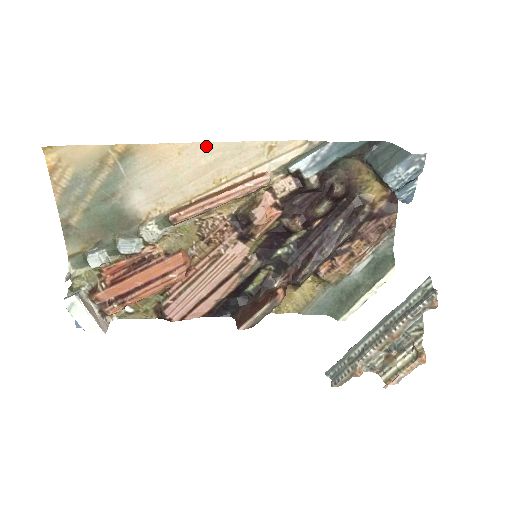
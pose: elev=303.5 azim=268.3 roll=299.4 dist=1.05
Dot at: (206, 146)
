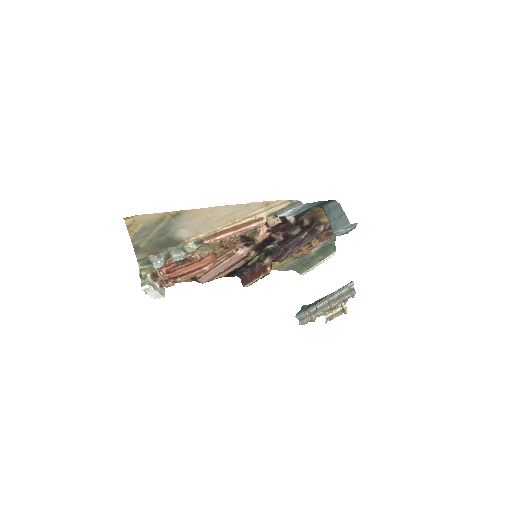
Dot at: (227, 207)
